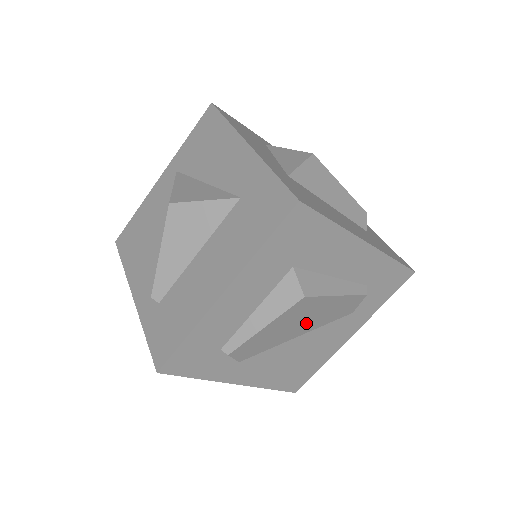
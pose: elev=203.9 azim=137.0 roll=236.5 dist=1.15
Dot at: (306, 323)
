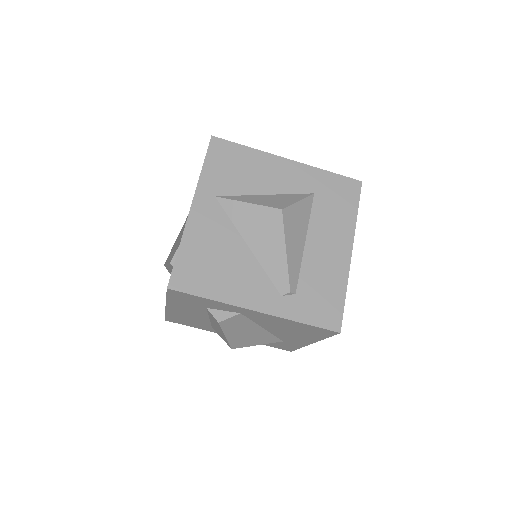
Dot at: occluded
